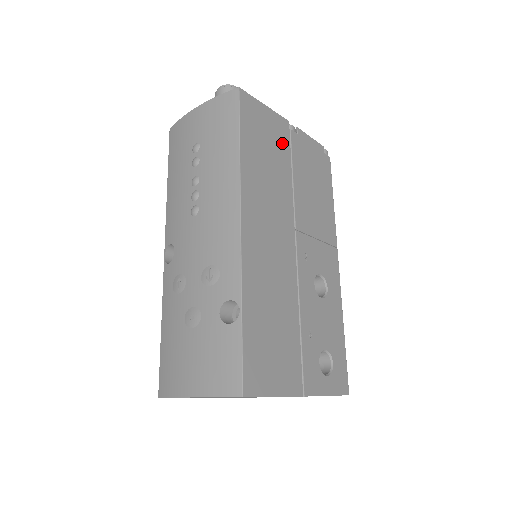
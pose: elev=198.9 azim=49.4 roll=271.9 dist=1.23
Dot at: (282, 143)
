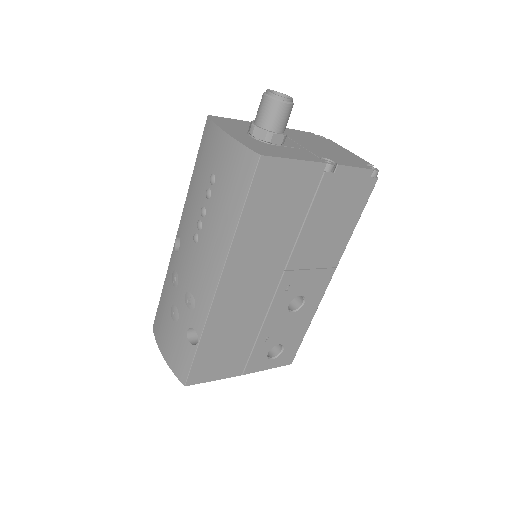
Dot at: (304, 193)
